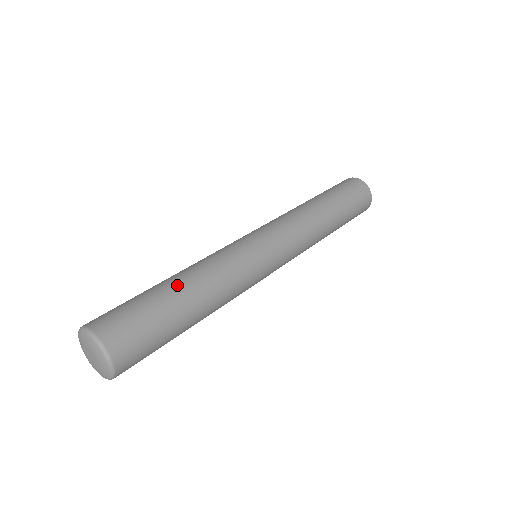
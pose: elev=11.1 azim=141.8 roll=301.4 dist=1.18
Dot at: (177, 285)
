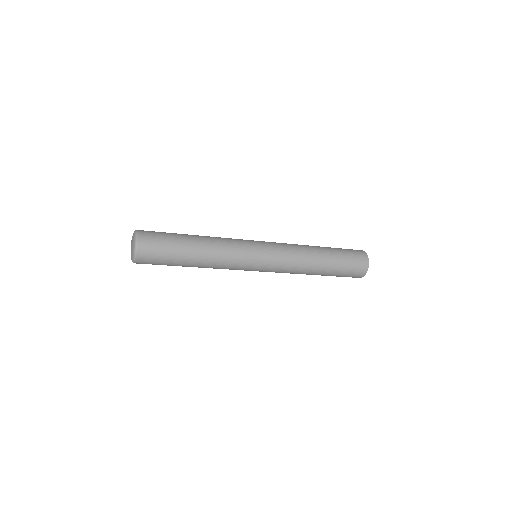
Dot at: (194, 249)
